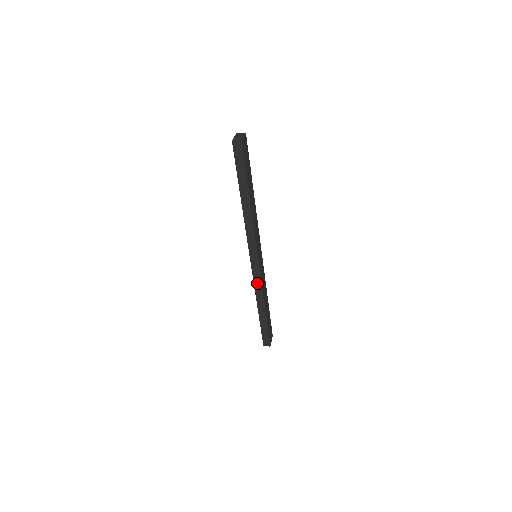
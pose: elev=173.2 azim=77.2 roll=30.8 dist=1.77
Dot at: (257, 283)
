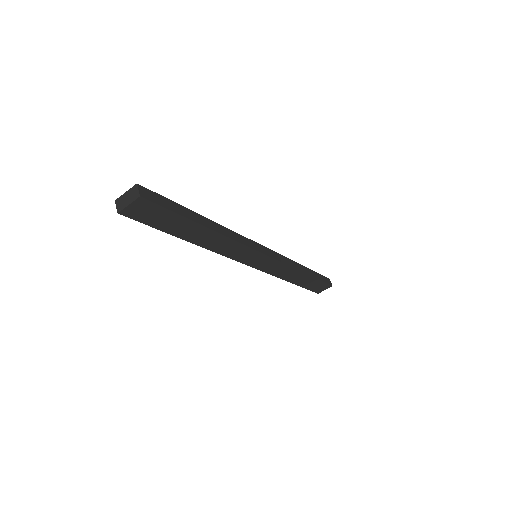
Dot at: occluded
